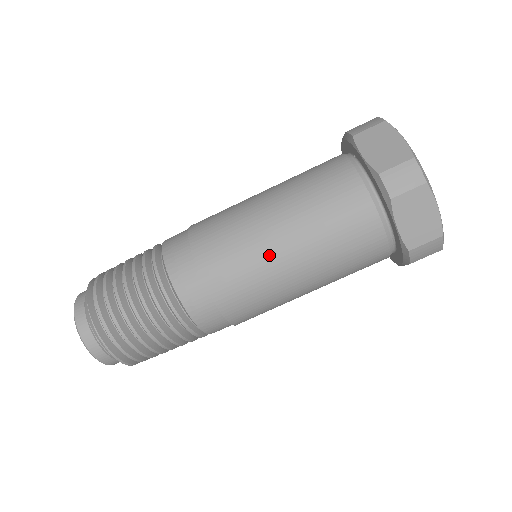
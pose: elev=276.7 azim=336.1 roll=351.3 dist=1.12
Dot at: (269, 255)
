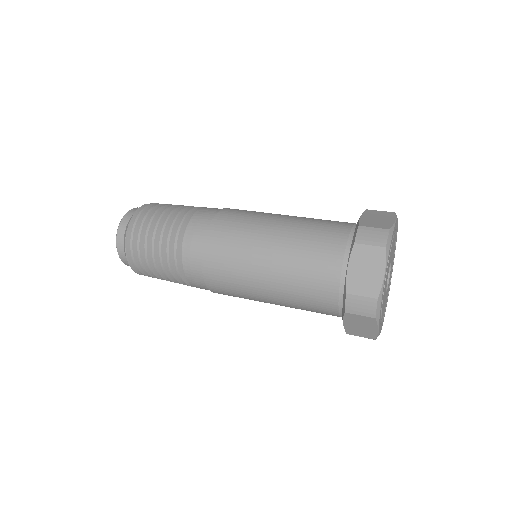
Dot at: (252, 285)
